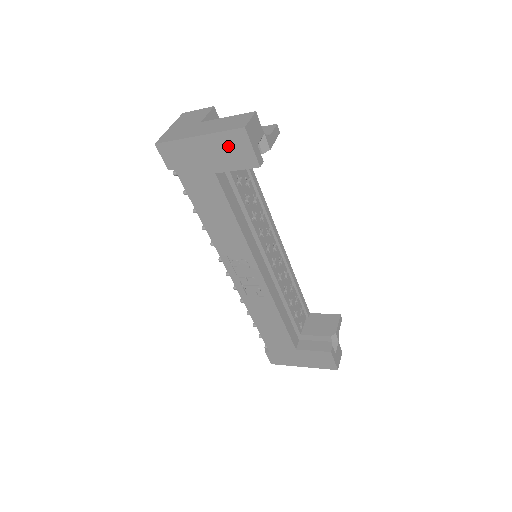
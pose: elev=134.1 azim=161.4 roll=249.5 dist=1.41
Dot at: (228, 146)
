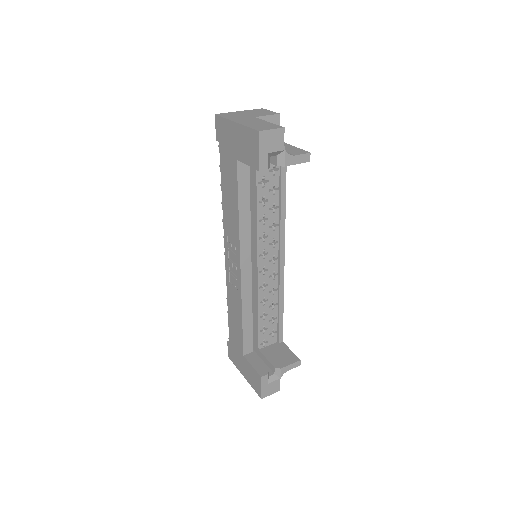
Dot at: (248, 141)
